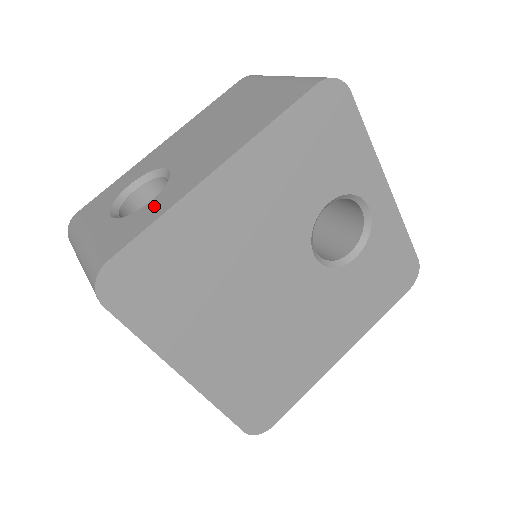
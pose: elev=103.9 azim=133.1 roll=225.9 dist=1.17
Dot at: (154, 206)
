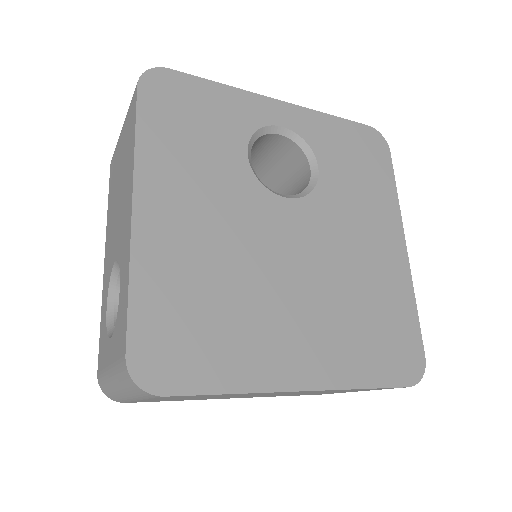
Dot at: (122, 286)
